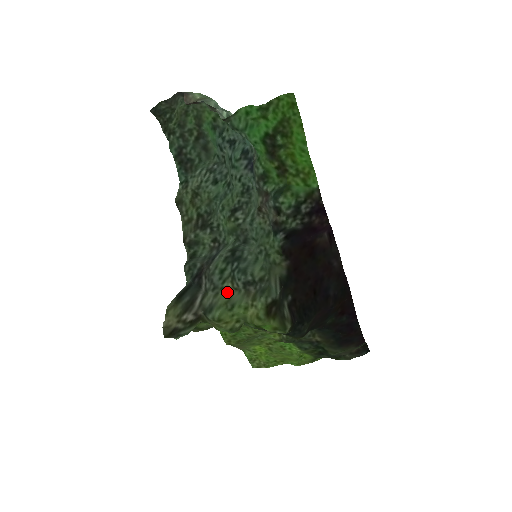
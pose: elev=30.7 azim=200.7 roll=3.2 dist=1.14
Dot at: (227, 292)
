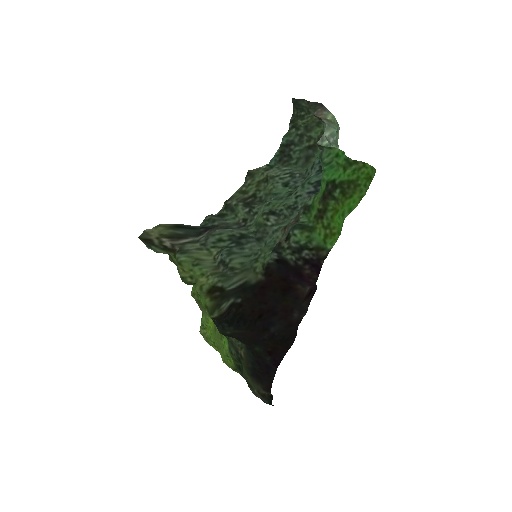
Dot at: (208, 255)
